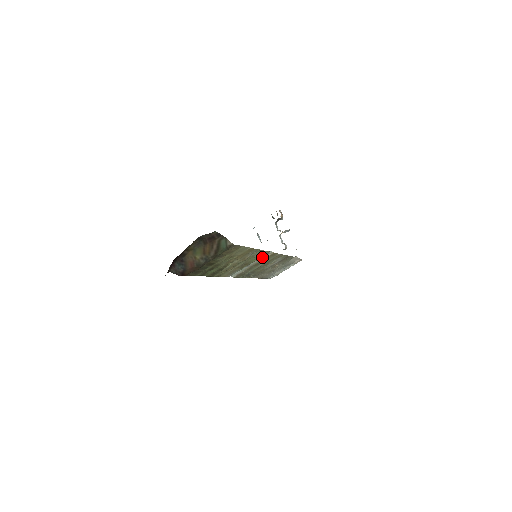
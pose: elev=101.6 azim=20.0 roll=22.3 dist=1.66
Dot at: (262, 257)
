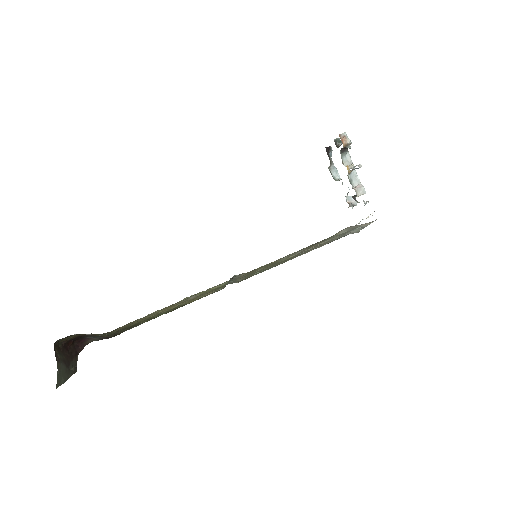
Dot at: occluded
